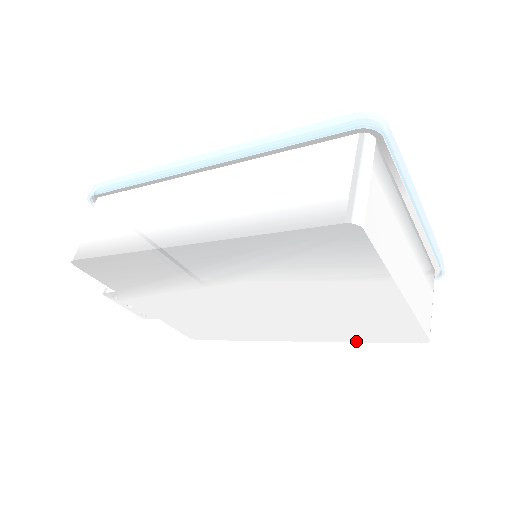
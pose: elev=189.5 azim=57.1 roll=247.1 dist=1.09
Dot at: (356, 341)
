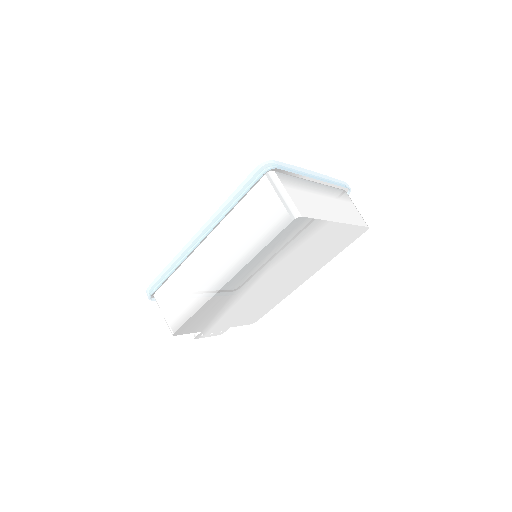
Dot at: (336, 255)
